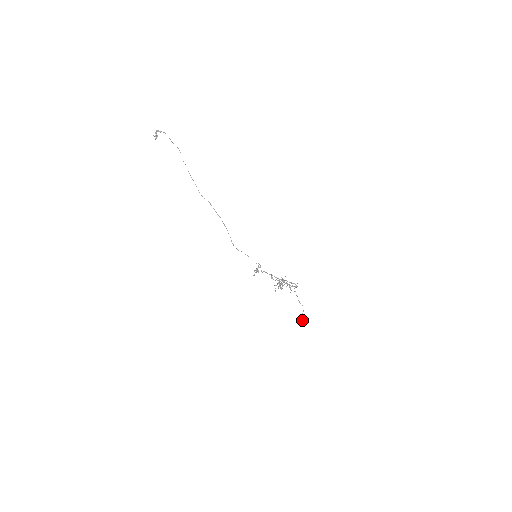
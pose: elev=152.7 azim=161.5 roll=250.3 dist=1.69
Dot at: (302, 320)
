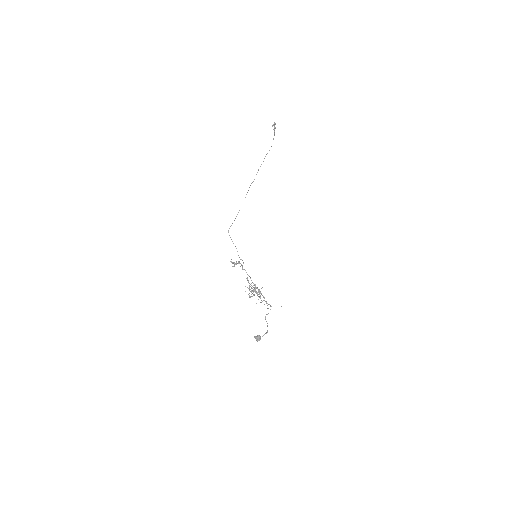
Dot at: (257, 337)
